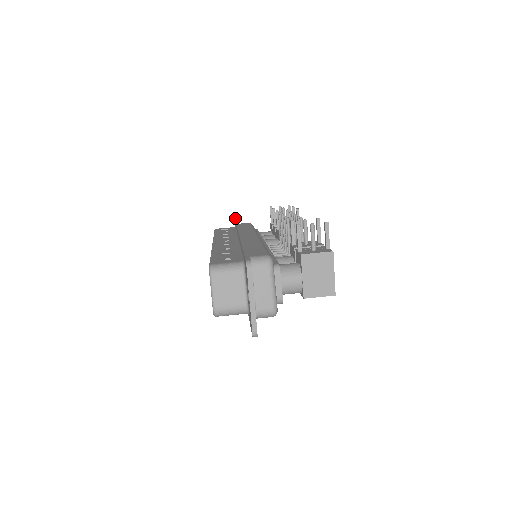
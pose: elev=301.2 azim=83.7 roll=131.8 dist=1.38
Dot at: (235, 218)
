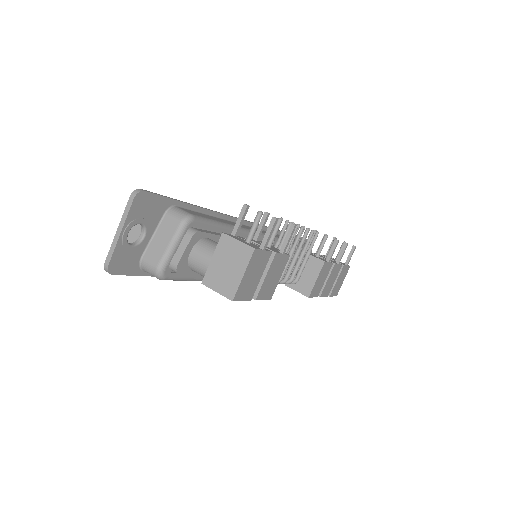
Dot at: occluded
